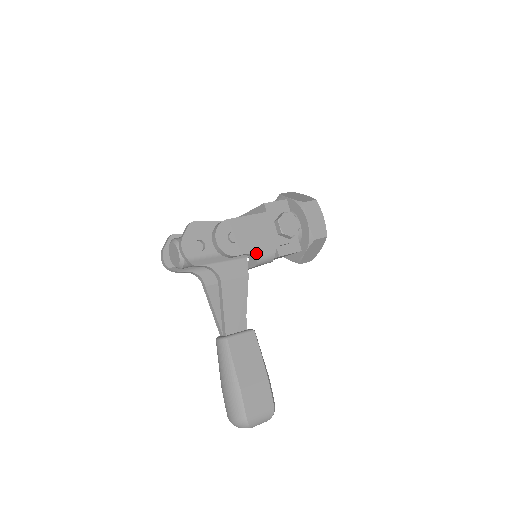
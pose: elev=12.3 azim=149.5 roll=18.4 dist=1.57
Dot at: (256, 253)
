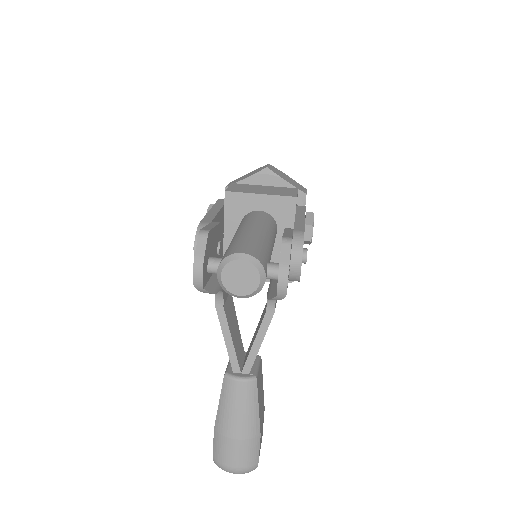
Dot at: occluded
